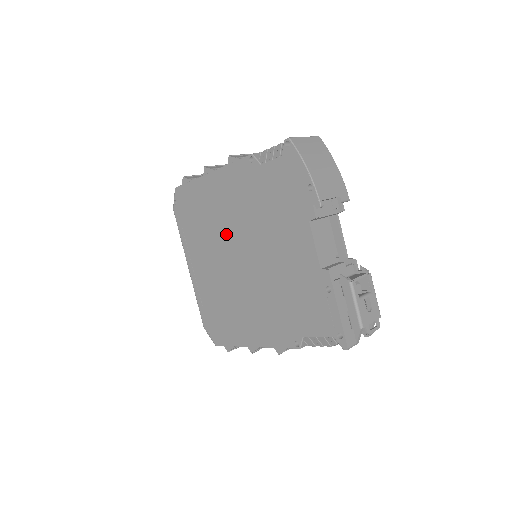
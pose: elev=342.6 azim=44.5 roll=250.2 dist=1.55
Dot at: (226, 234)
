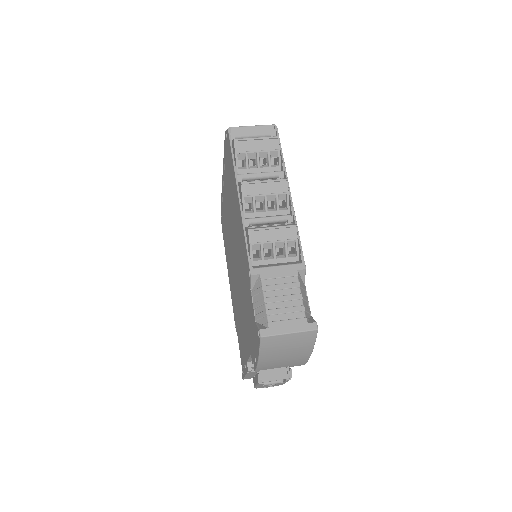
Dot at: (234, 234)
